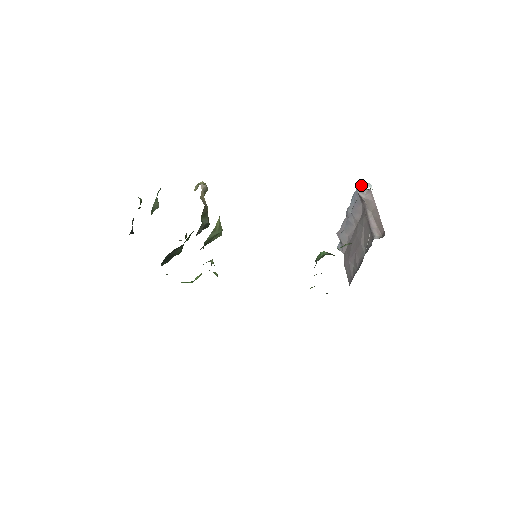
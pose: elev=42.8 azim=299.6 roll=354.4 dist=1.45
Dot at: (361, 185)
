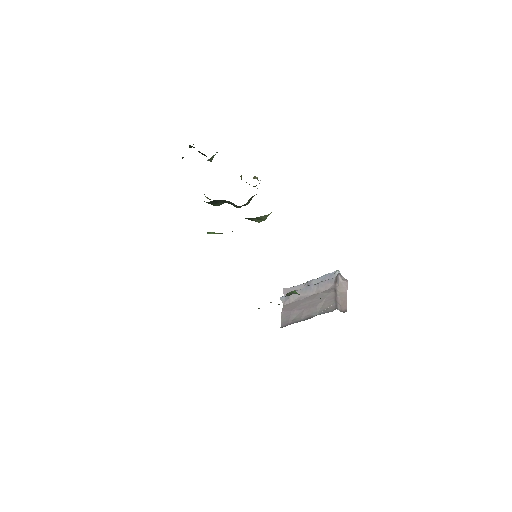
Dot at: occluded
